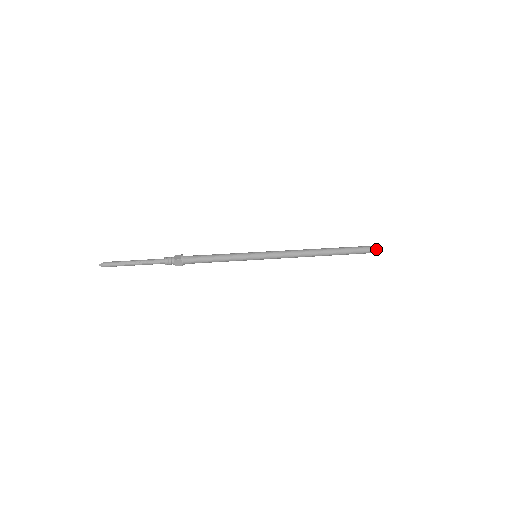
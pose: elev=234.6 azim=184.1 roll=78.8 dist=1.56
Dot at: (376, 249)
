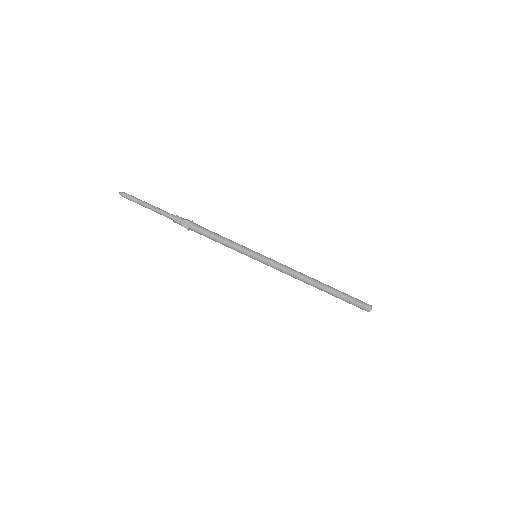
Dot at: (368, 306)
